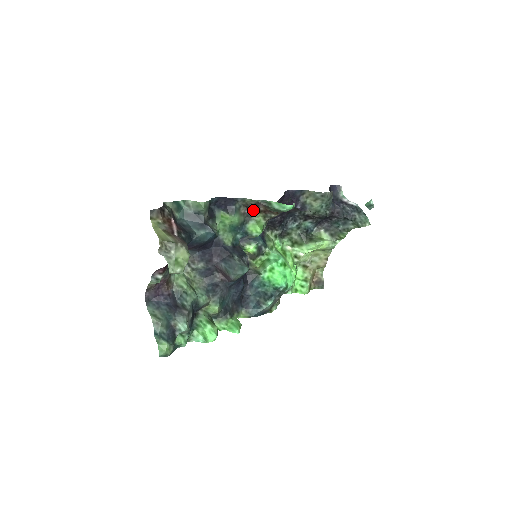
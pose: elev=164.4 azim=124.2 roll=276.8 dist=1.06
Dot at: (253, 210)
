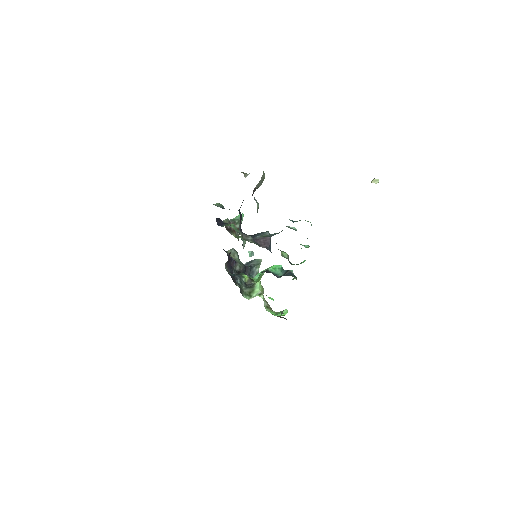
Dot at: (230, 232)
